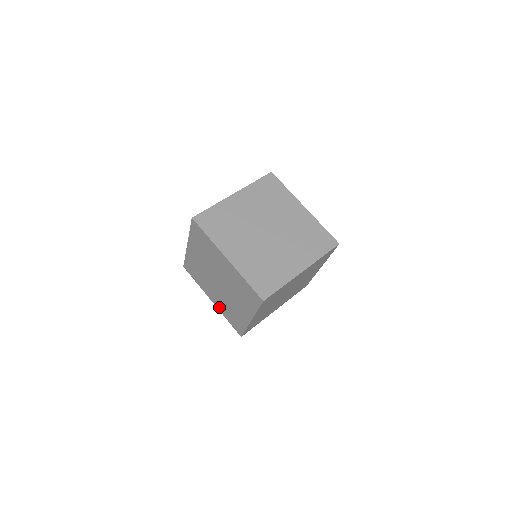
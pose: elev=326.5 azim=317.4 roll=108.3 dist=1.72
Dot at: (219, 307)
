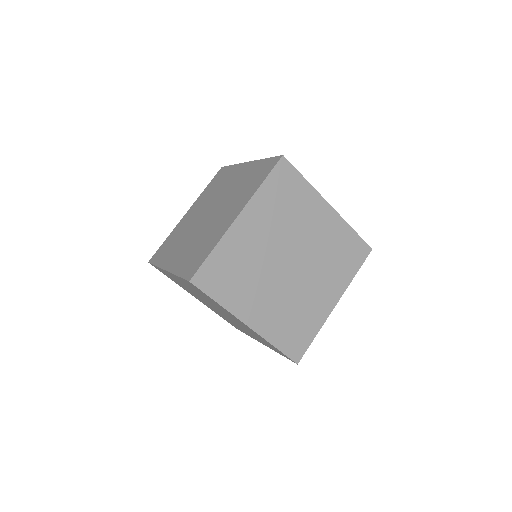
Dot at: occluded
